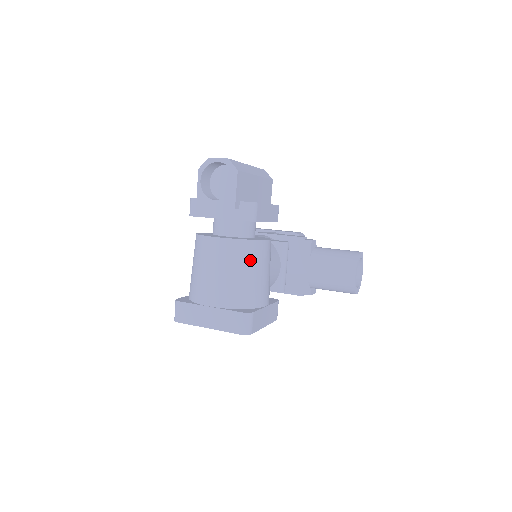
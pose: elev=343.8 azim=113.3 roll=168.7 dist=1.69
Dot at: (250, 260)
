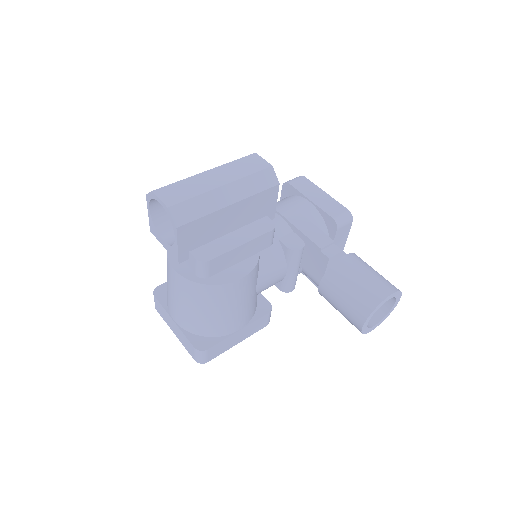
Dot at: (210, 301)
